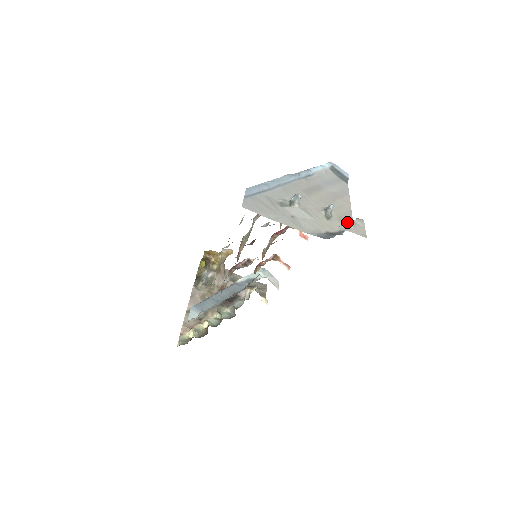
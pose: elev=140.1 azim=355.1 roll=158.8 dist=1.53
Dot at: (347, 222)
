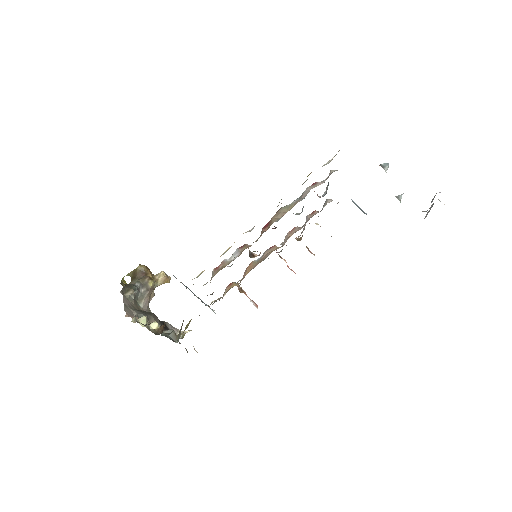
Dot at: occluded
